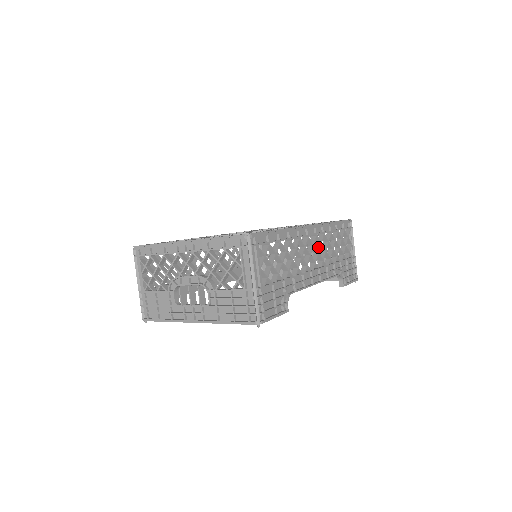
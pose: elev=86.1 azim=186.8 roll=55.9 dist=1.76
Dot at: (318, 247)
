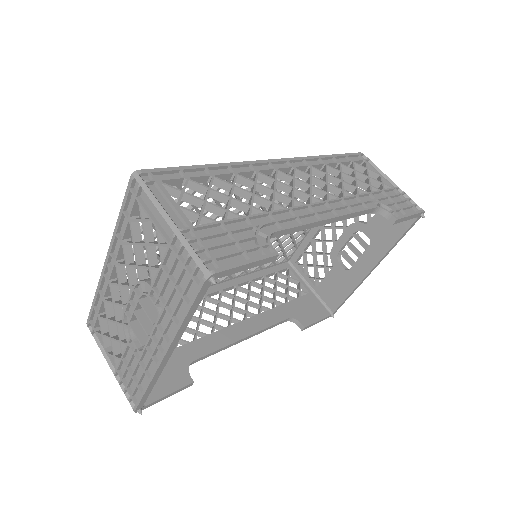
Dot at: (308, 181)
